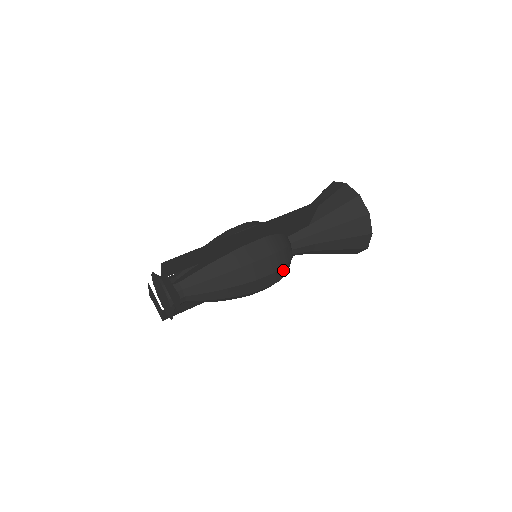
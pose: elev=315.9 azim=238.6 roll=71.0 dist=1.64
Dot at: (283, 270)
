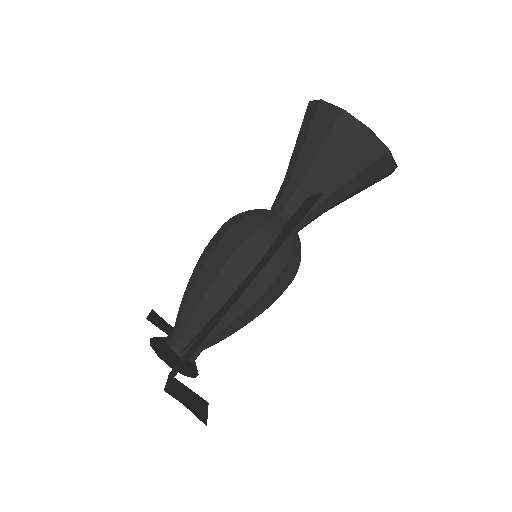
Dot at: (297, 270)
